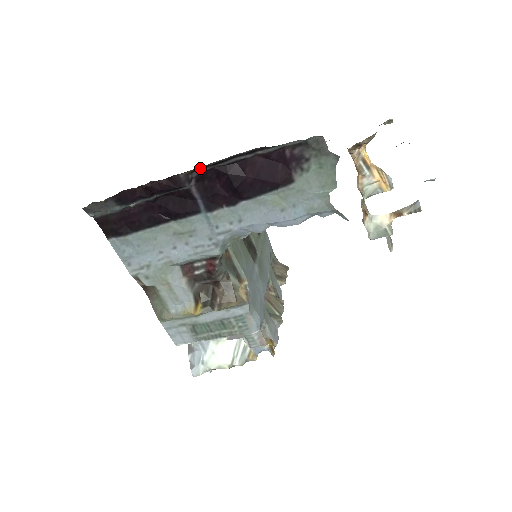
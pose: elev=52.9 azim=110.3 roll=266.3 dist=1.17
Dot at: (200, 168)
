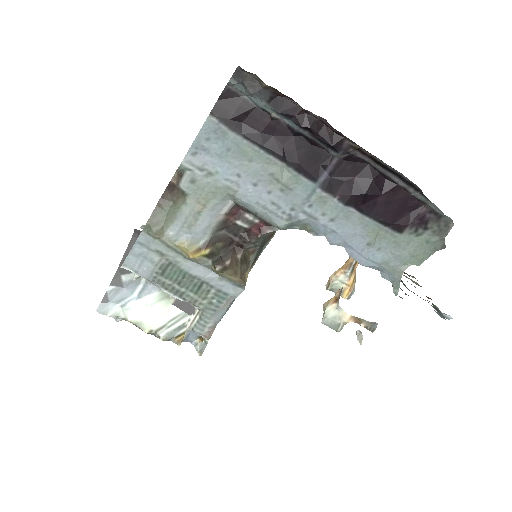
Dot at: (366, 153)
